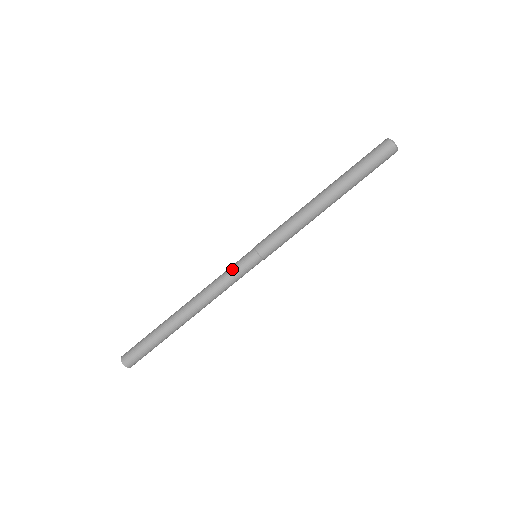
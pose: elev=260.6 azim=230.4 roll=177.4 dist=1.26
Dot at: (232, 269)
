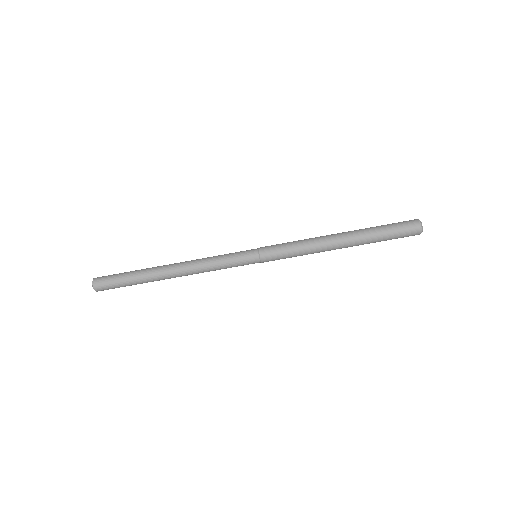
Dot at: (230, 253)
